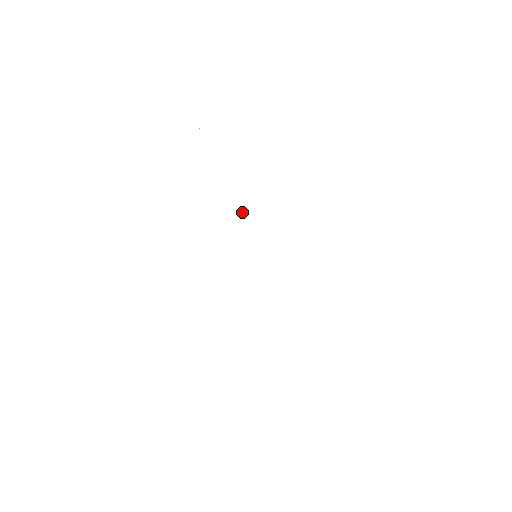
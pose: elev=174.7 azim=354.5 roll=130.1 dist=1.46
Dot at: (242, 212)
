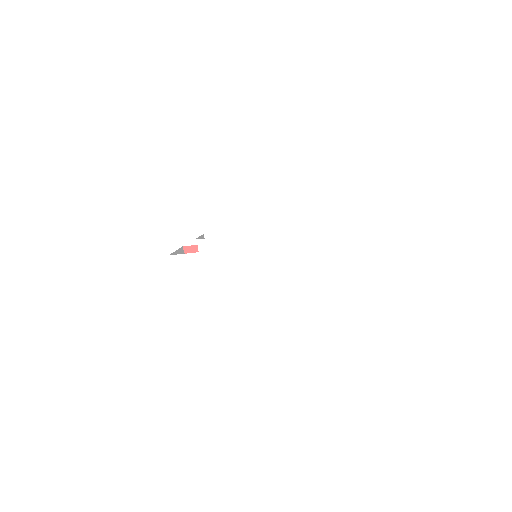
Dot at: (275, 223)
